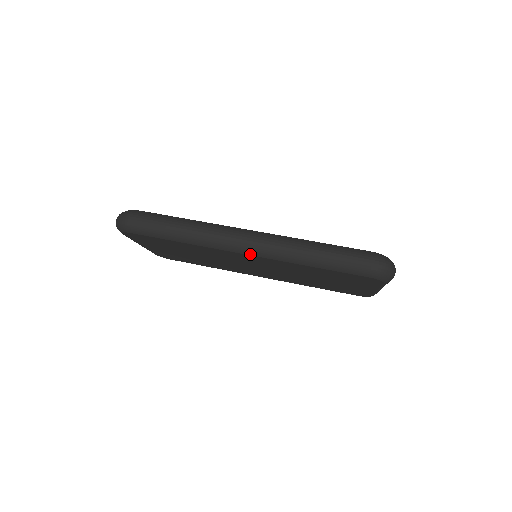
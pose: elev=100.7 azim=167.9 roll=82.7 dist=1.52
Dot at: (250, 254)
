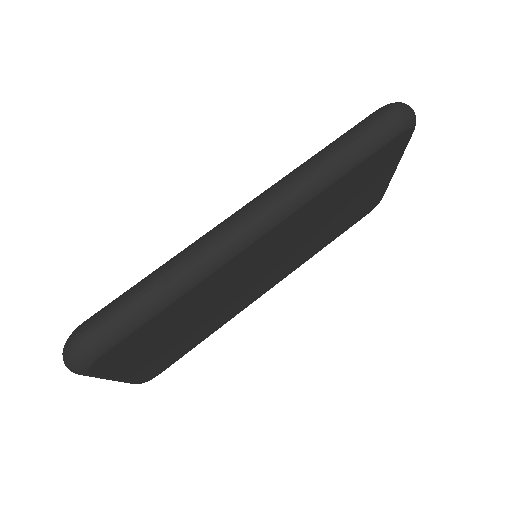
Dot at: (268, 229)
